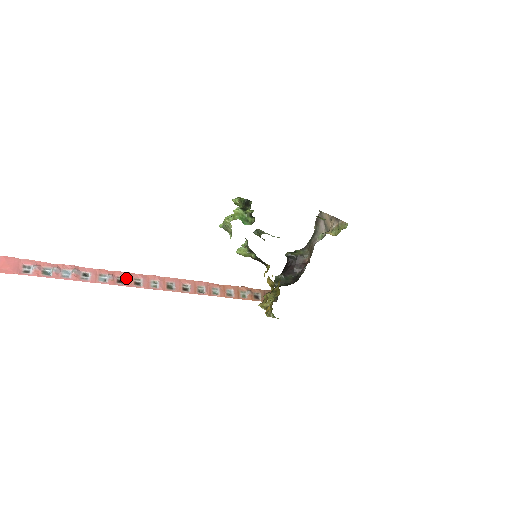
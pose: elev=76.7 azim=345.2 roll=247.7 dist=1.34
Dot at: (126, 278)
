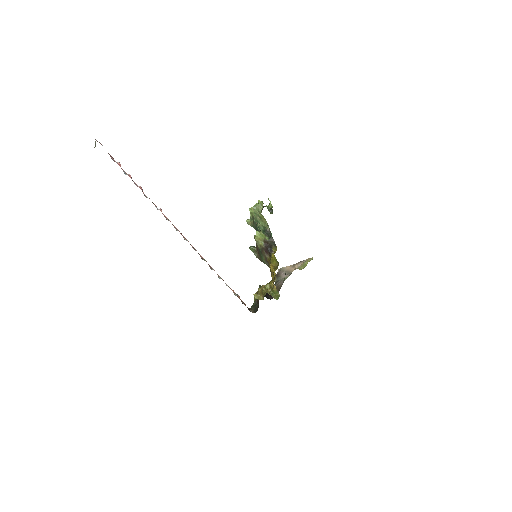
Dot at: occluded
